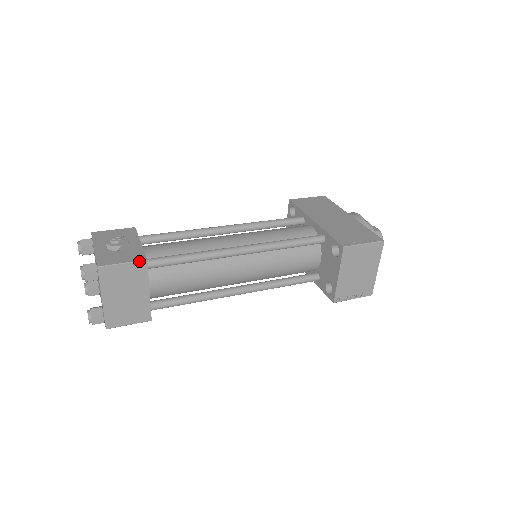
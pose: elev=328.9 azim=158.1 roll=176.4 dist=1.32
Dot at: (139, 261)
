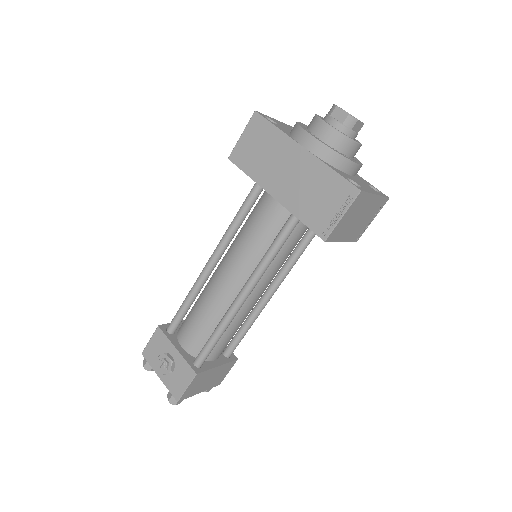
Dot at: (193, 379)
